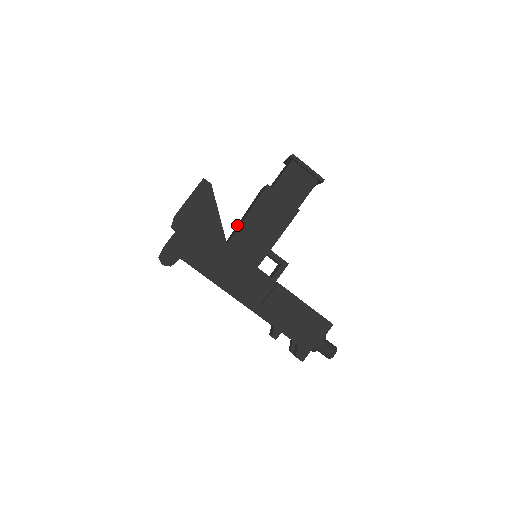
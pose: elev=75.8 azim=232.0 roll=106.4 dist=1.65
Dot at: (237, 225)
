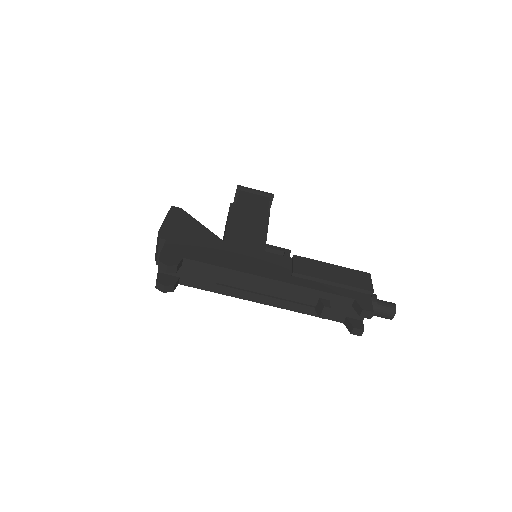
Dot at: occluded
